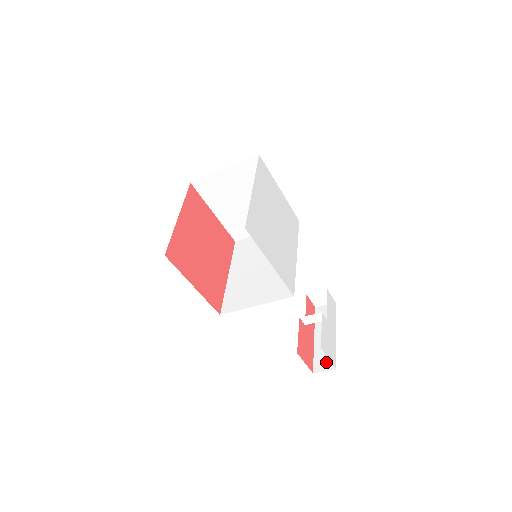
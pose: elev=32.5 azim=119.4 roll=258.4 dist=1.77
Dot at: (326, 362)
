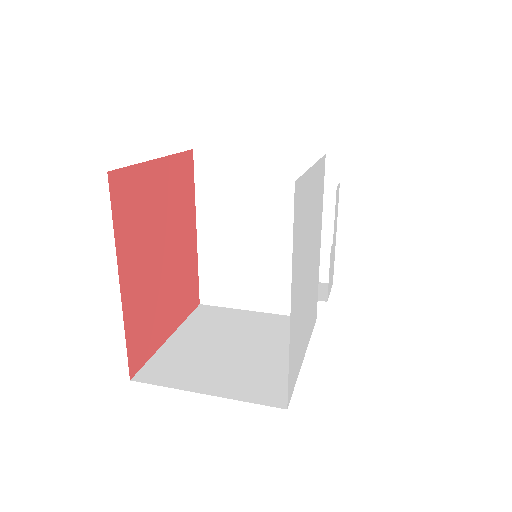
Dot at: (321, 271)
